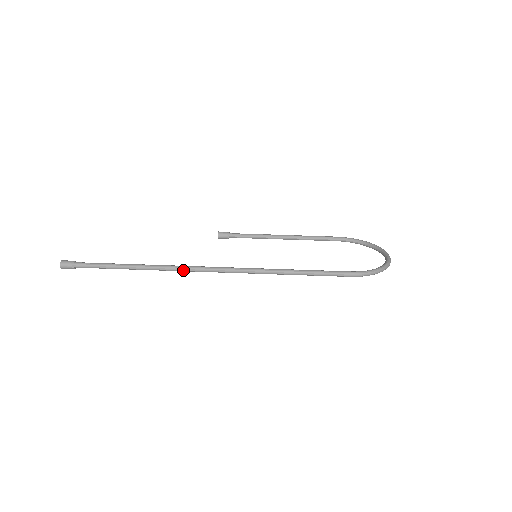
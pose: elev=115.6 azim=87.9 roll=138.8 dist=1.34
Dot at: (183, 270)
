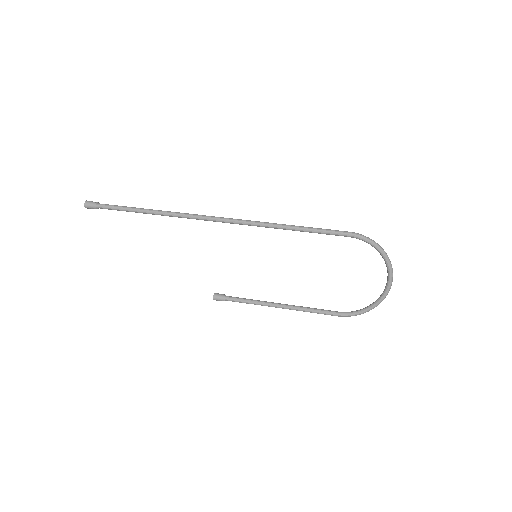
Dot at: (191, 215)
